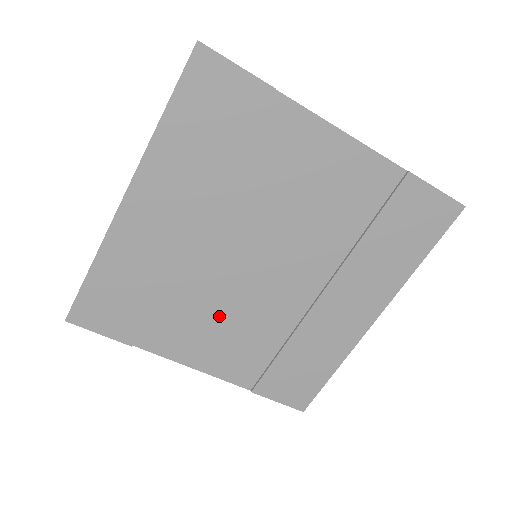
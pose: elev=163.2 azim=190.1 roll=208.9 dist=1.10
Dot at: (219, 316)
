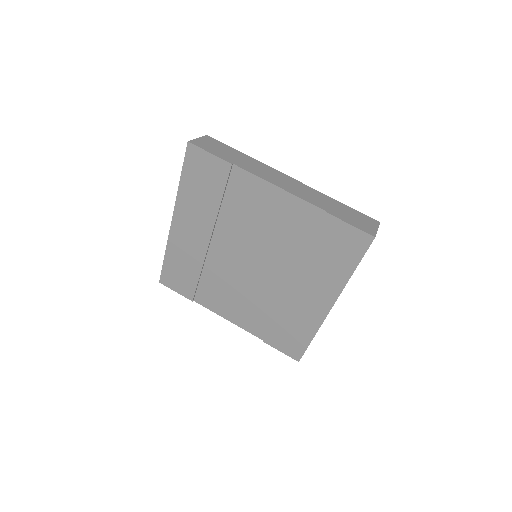
Dot at: (234, 291)
